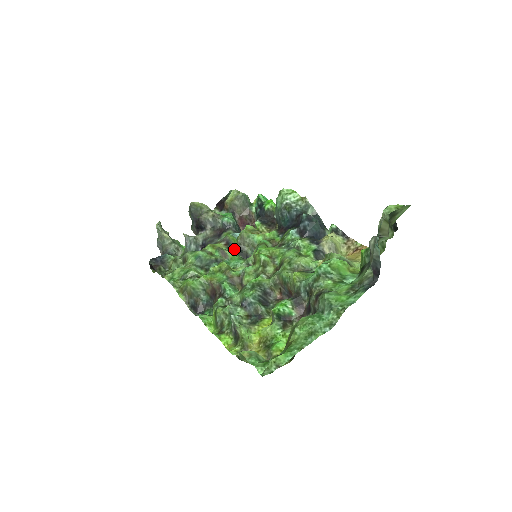
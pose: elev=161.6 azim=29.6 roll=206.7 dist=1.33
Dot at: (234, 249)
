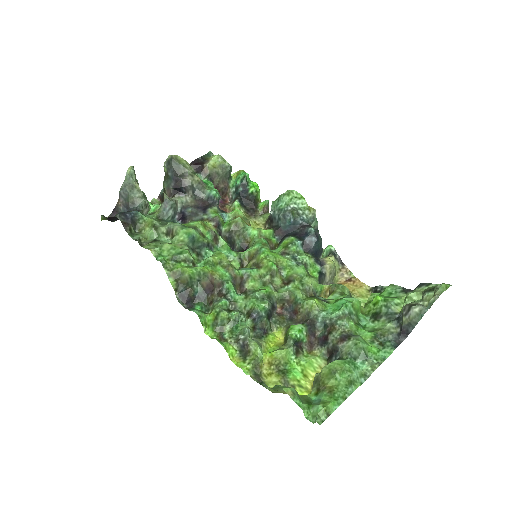
Dot at: (223, 234)
